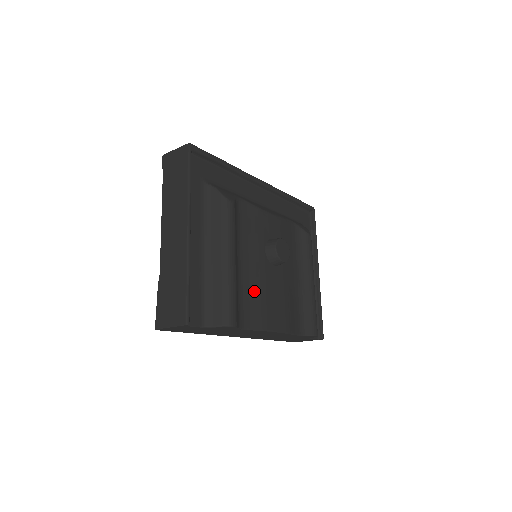
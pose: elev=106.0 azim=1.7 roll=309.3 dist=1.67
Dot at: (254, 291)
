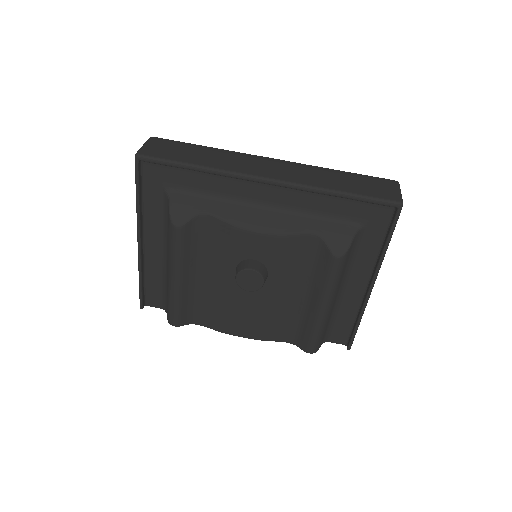
Dot at: (214, 301)
